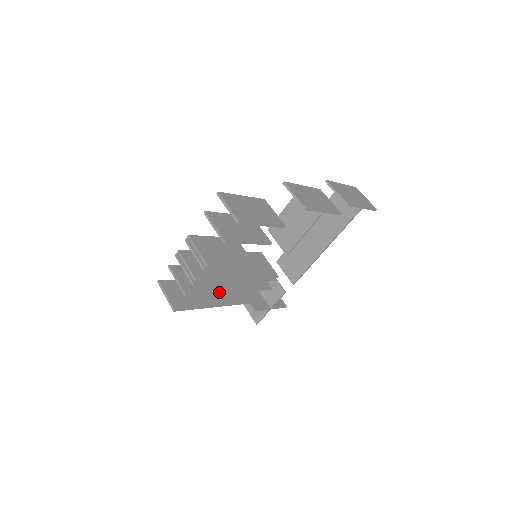
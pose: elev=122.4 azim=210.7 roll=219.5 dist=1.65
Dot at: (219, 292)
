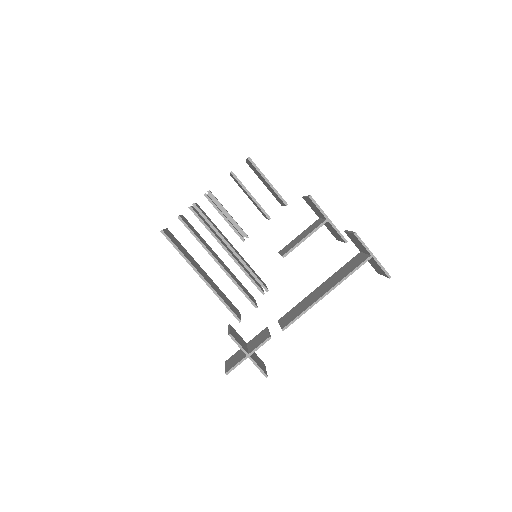
Dot at: (206, 248)
